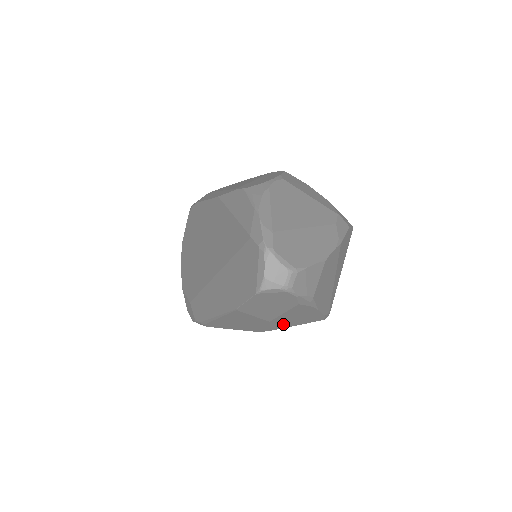
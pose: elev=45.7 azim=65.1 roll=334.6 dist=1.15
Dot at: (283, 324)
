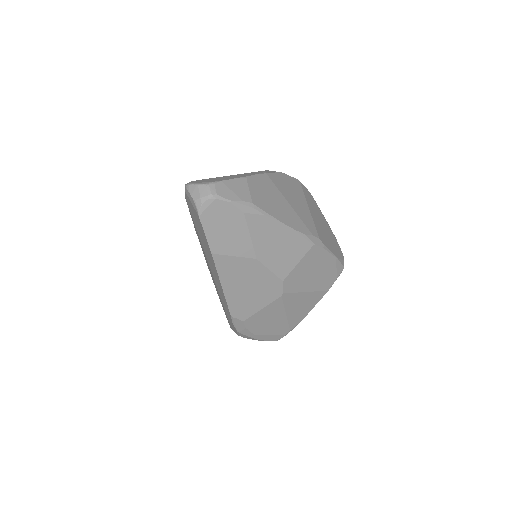
Dot at: (279, 263)
